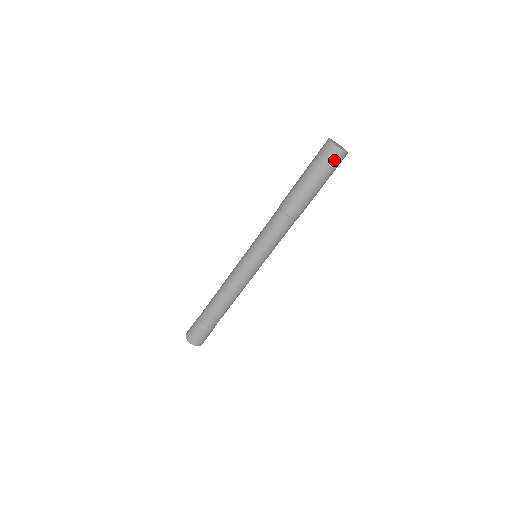
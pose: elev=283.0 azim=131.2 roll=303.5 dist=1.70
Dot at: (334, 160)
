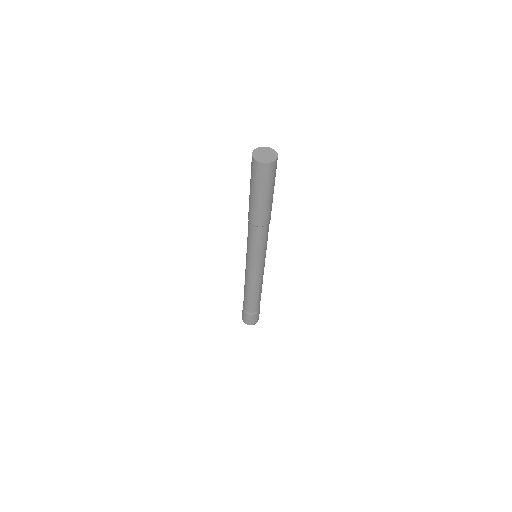
Dot at: (264, 173)
